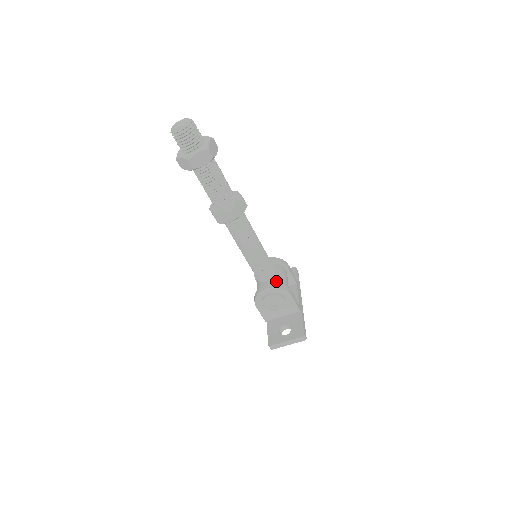
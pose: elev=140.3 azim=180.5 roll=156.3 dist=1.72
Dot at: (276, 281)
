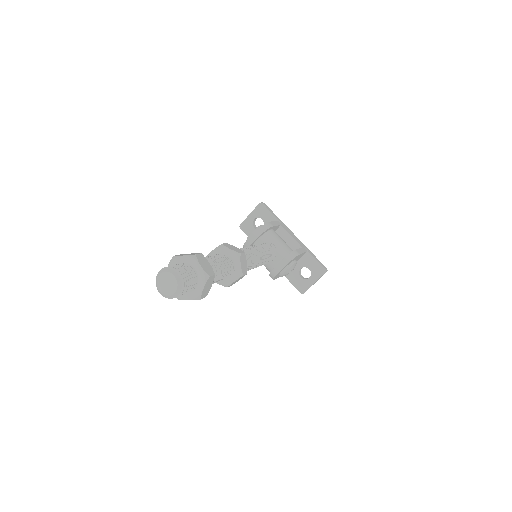
Dot at: (281, 255)
